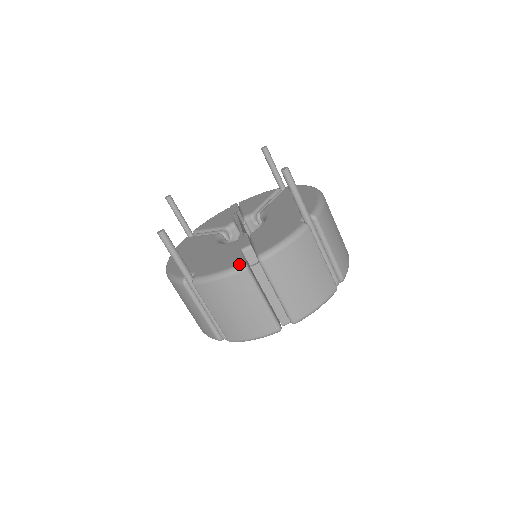
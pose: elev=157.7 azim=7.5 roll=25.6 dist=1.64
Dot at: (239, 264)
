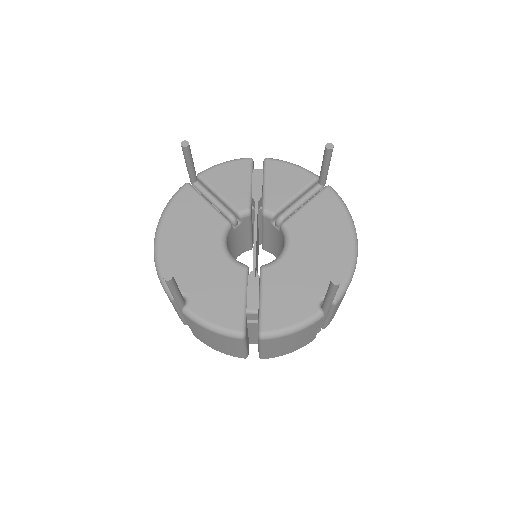
Dot at: (238, 331)
